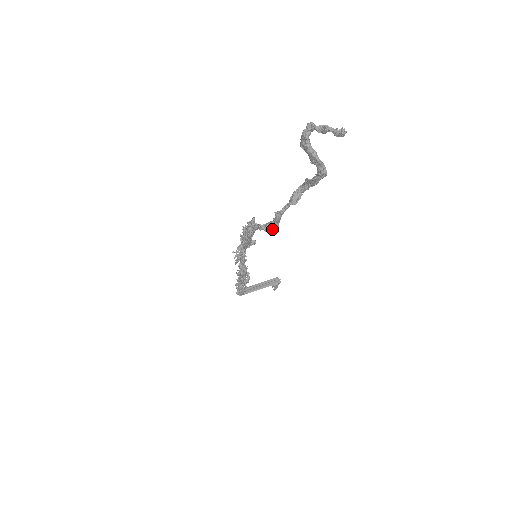
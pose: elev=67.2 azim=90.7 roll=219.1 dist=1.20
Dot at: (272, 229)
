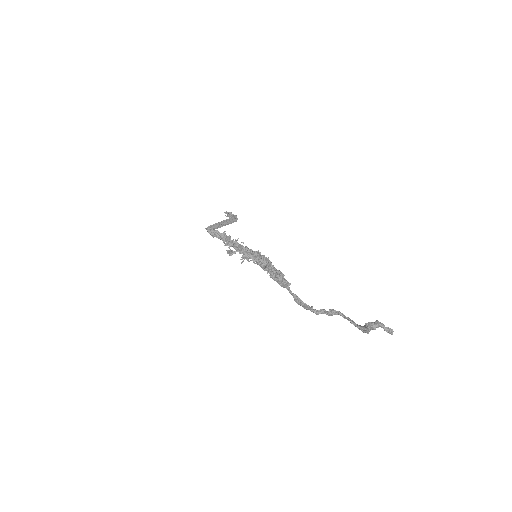
Dot at: (301, 305)
